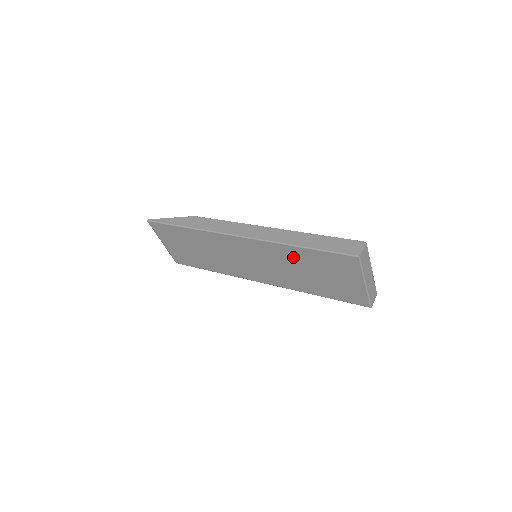
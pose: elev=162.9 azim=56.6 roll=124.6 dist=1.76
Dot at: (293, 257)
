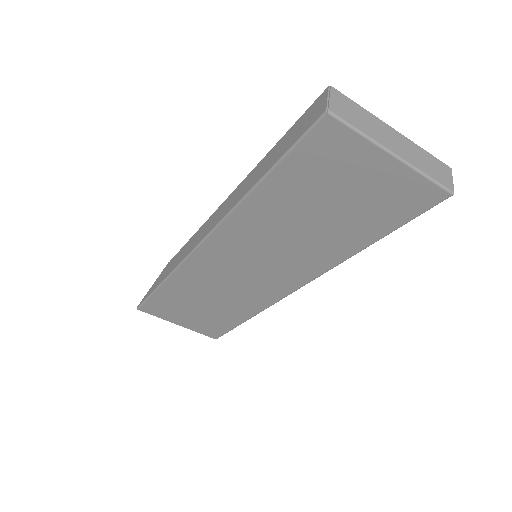
Dot at: (272, 211)
